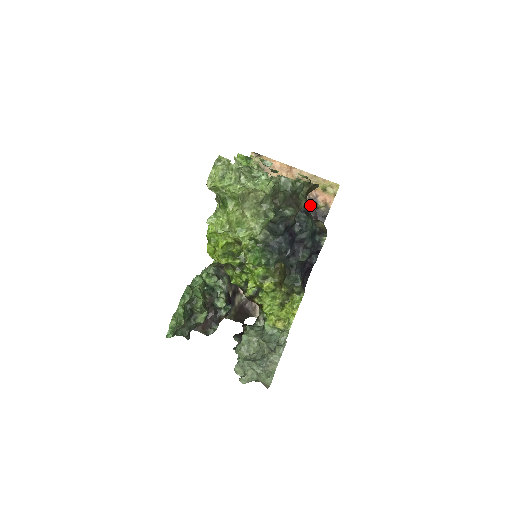
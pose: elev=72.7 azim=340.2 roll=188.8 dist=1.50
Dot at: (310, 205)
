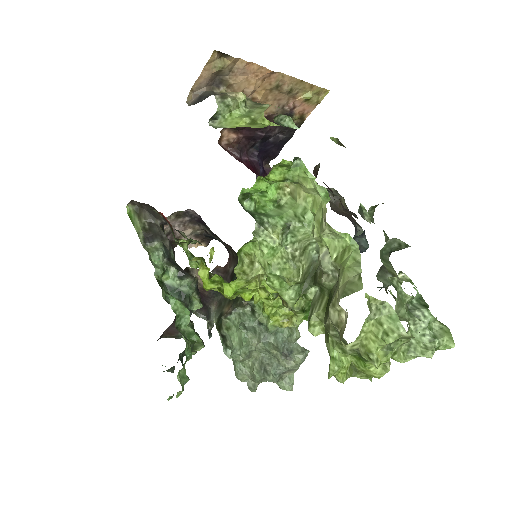
Dot at: occluded
